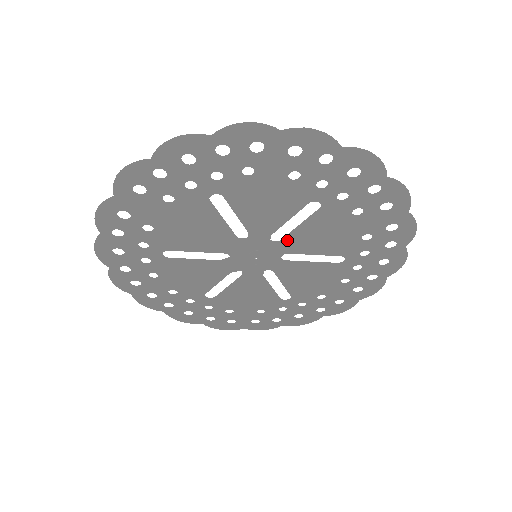
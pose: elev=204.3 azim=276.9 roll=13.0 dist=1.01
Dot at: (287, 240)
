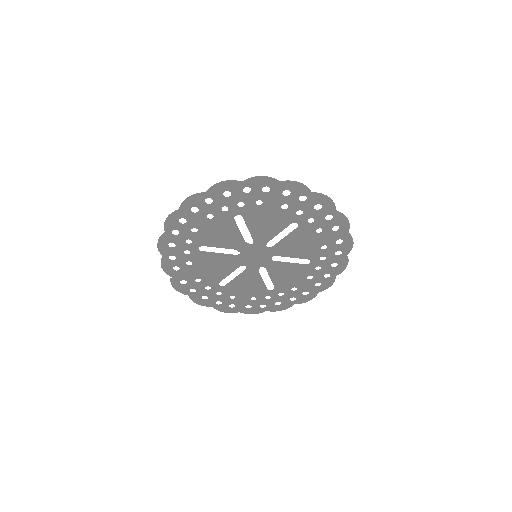
Dot at: (255, 239)
